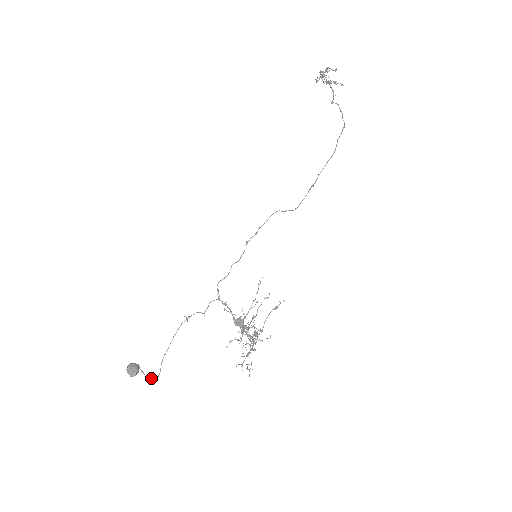
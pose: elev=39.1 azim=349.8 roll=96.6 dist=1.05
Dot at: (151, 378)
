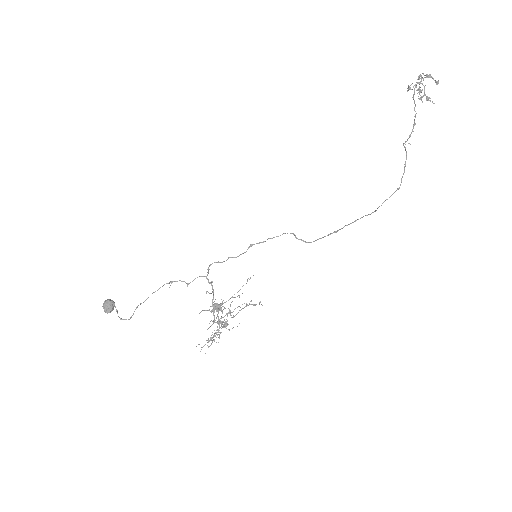
Dot at: (122, 319)
